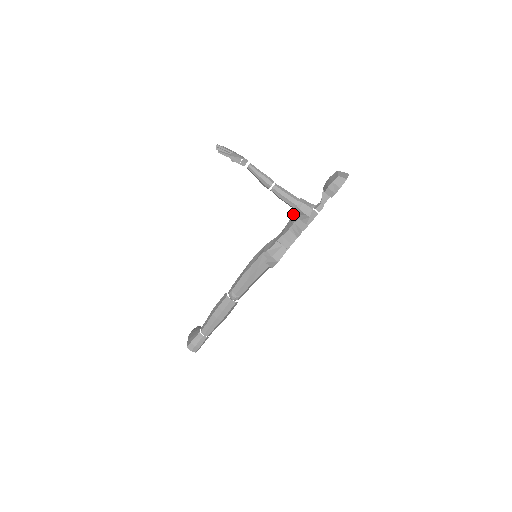
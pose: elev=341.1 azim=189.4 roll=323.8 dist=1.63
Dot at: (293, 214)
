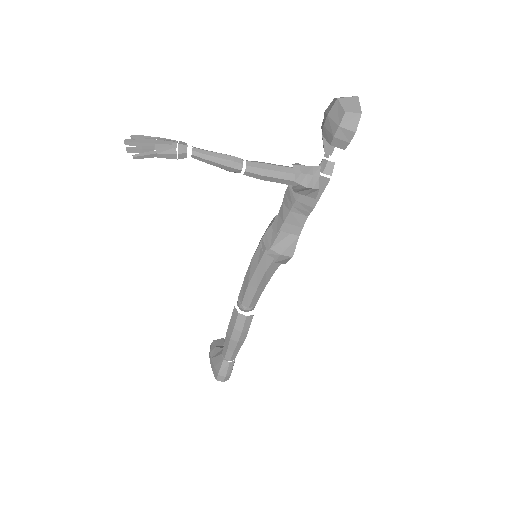
Dot at: occluded
